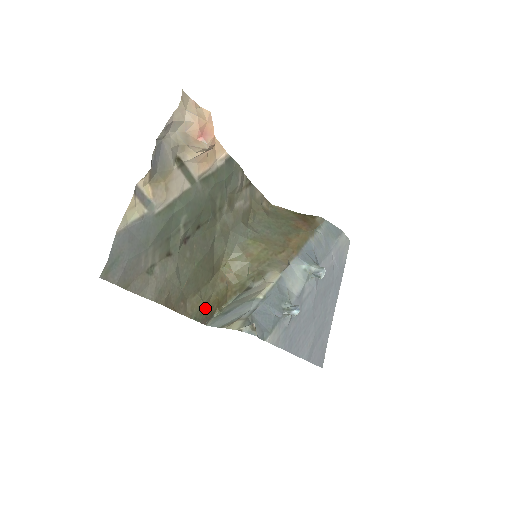
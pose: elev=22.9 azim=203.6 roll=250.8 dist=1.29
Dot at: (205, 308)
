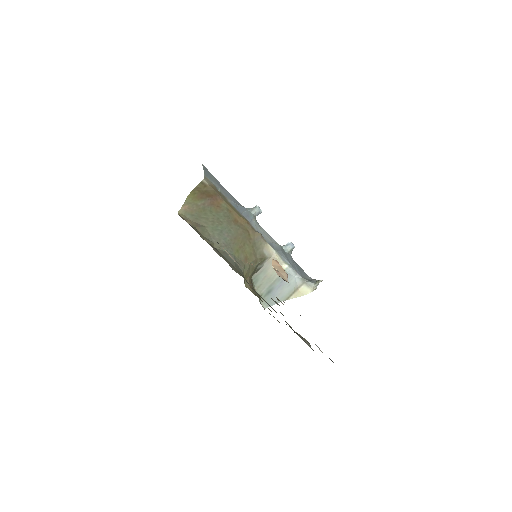
Dot at: occluded
